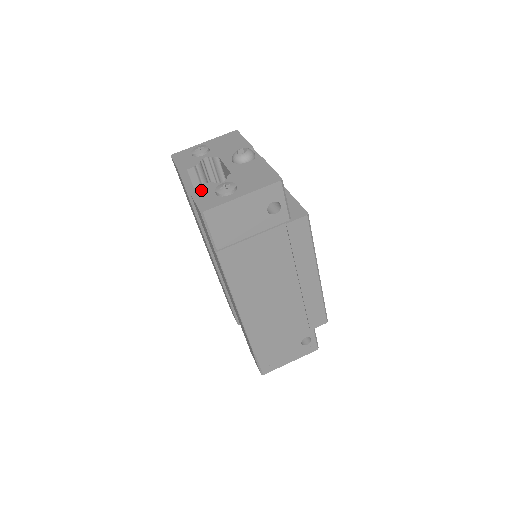
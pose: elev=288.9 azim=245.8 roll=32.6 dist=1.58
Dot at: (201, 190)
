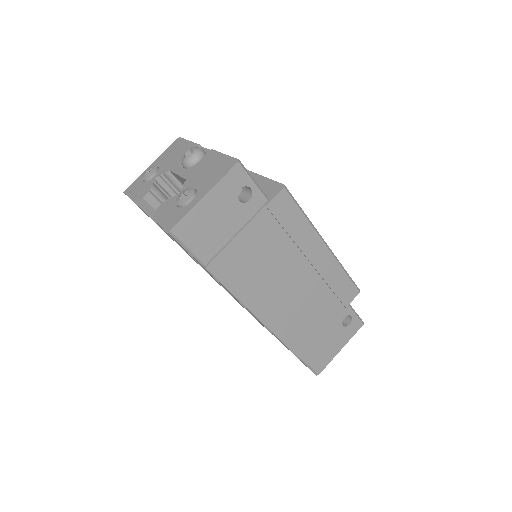
Dot at: (162, 210)
